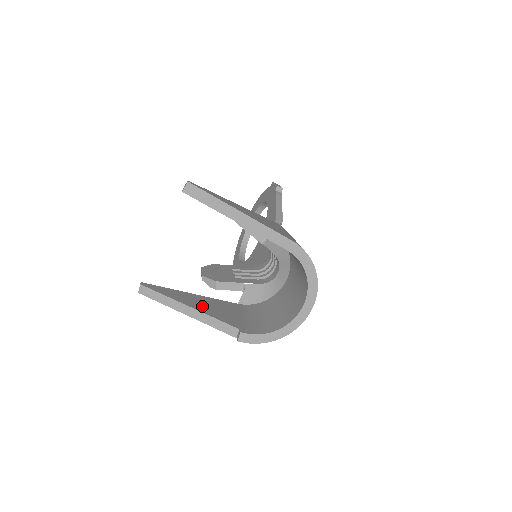
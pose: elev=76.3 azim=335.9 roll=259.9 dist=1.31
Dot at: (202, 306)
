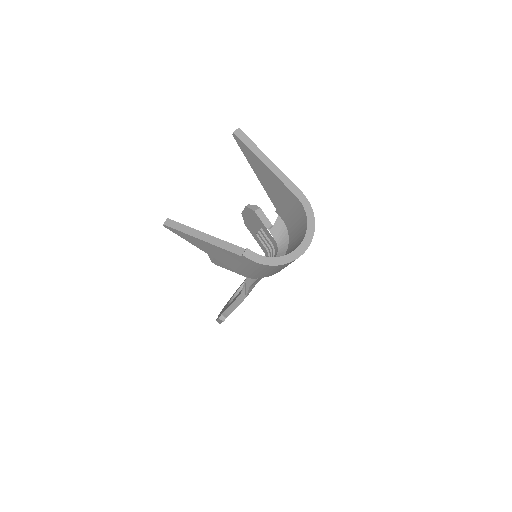
Dot at: occluded
